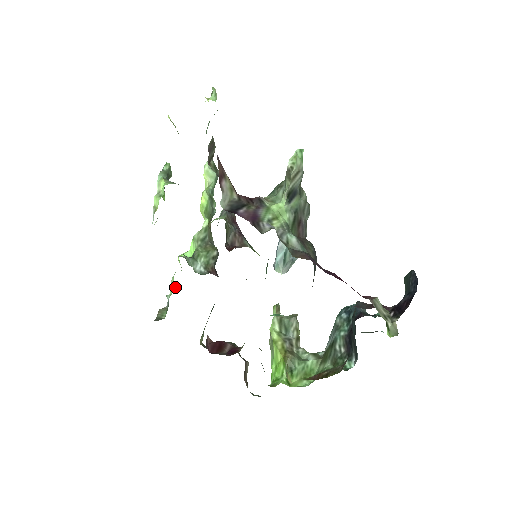
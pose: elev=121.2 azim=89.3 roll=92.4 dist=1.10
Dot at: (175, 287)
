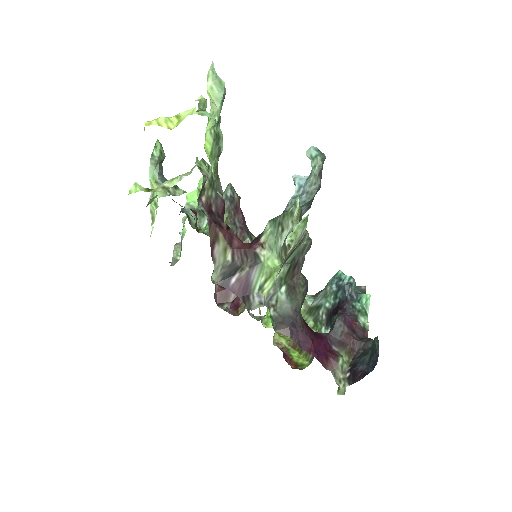
Dot at: (186, 230)
